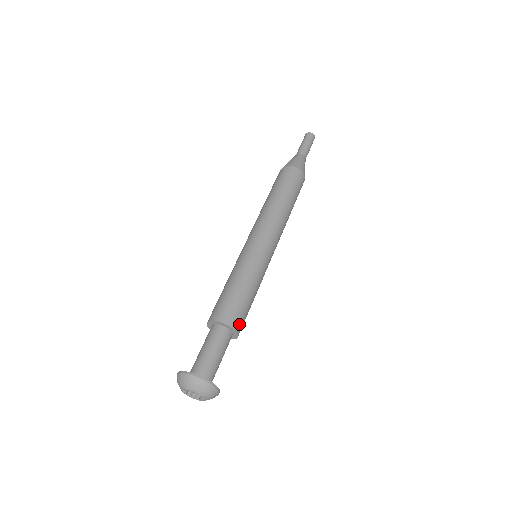
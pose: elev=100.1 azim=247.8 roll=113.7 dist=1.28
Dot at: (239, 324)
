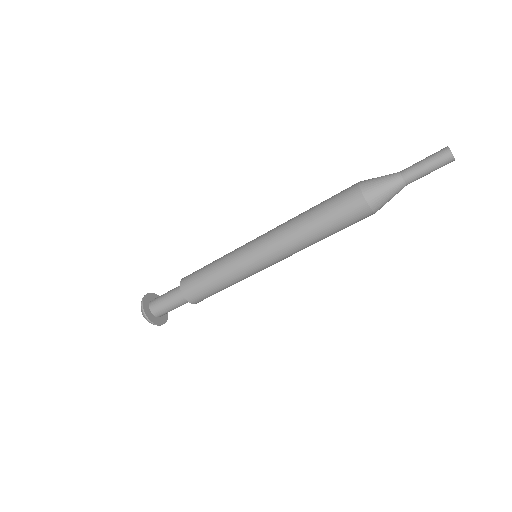
Dot at: (193, 298)
